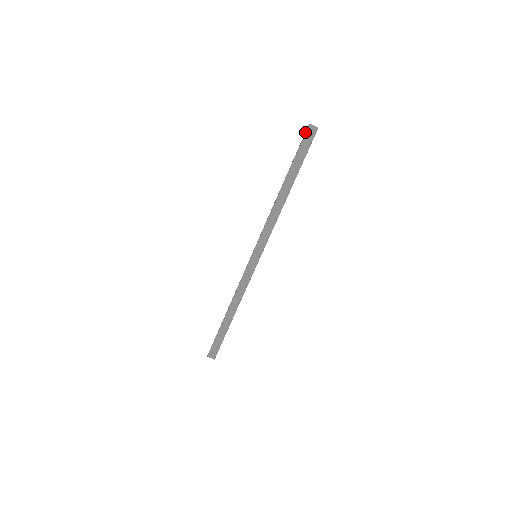
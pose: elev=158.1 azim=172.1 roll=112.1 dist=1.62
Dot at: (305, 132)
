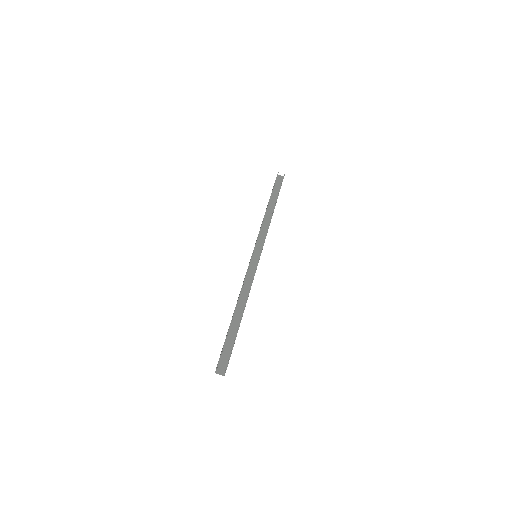
Dot at: occluded
